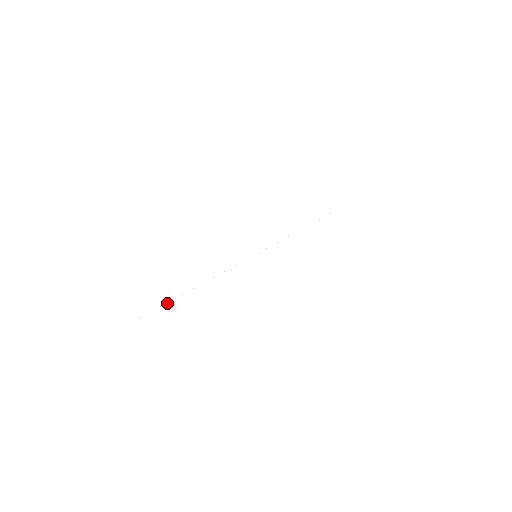
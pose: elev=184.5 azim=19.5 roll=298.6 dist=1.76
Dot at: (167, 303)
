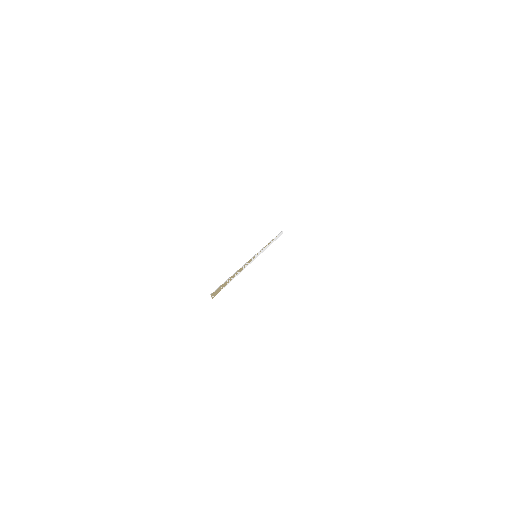
Dot at: (223, 284)
